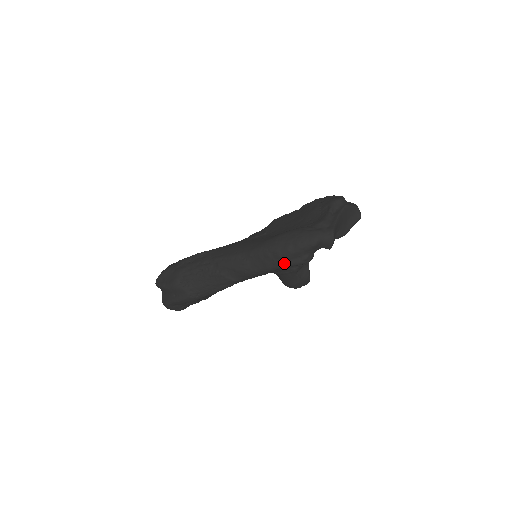
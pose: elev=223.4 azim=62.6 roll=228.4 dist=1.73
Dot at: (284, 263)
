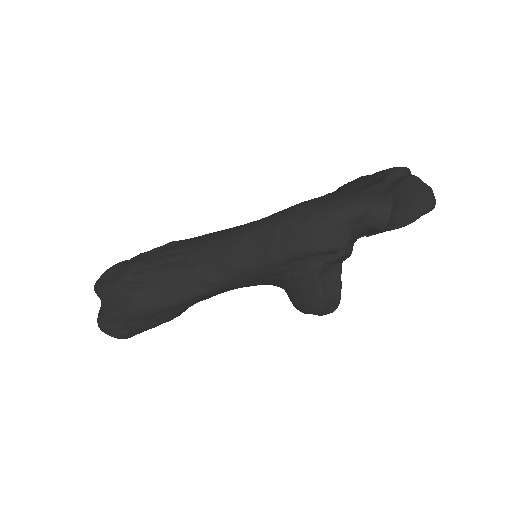
Dot at: (300, 245)
